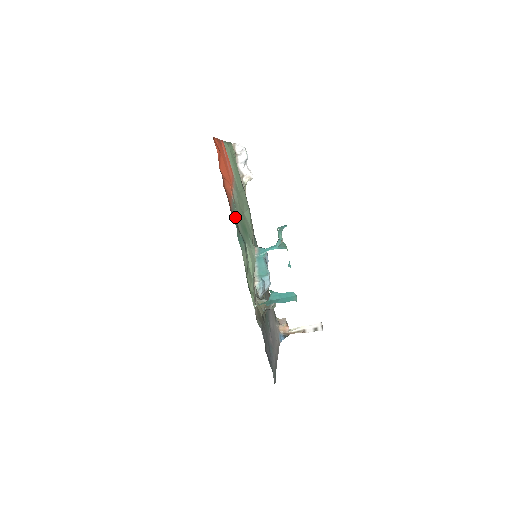
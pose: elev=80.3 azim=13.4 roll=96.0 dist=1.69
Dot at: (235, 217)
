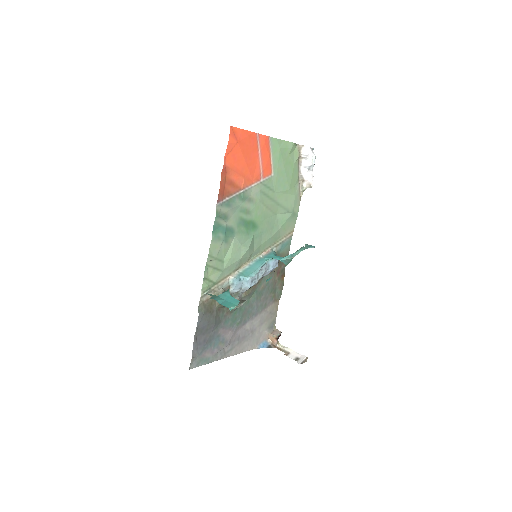
Dot at: (228, 208)
